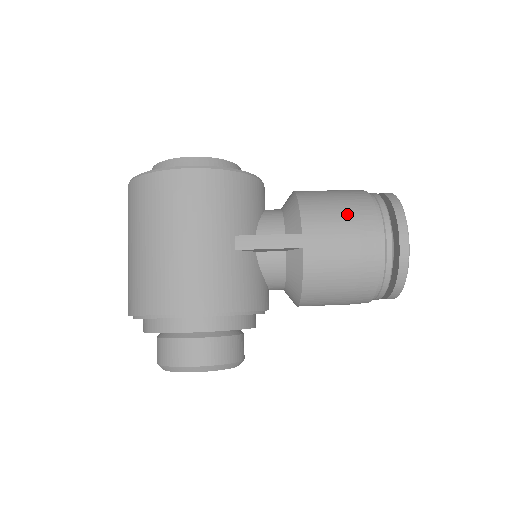
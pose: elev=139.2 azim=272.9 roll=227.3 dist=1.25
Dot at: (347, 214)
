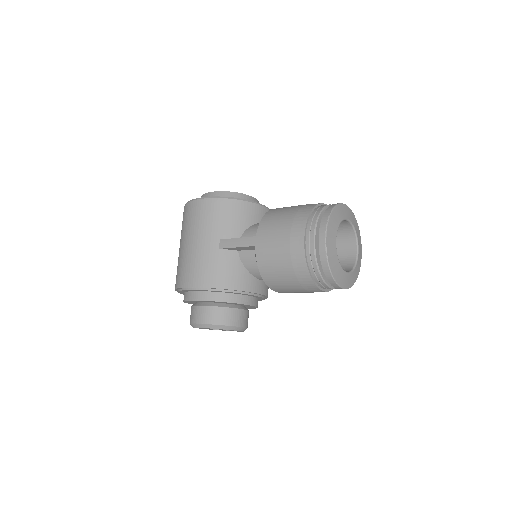
Dot at: (287, 221)
